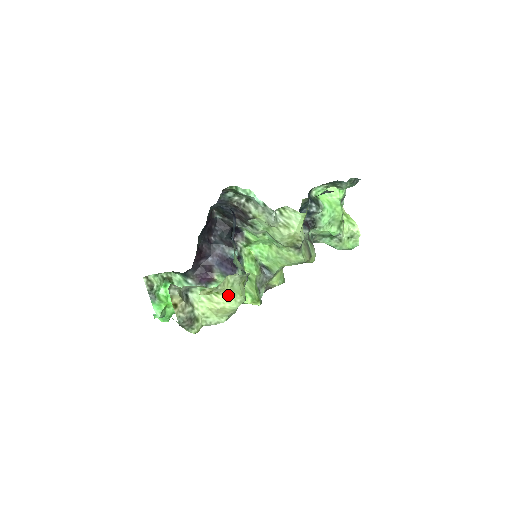
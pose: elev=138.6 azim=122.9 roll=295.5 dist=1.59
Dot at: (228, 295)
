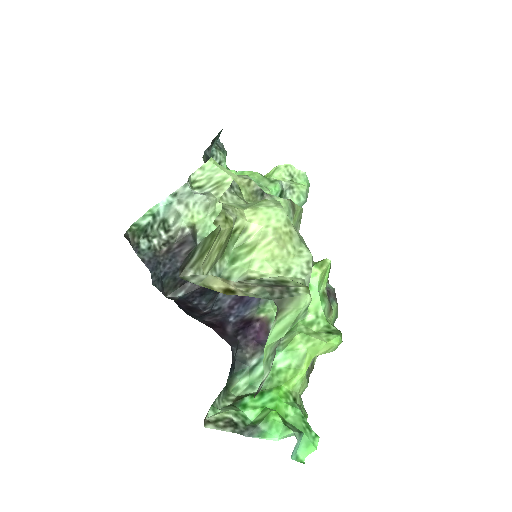
Dot at: (254, 213)
